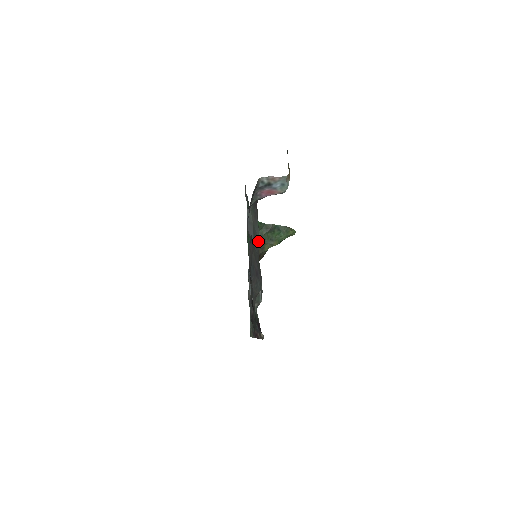
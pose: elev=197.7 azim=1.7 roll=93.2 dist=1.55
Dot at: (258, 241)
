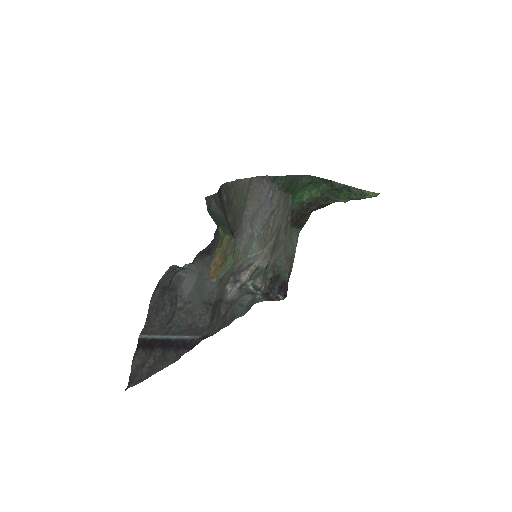
Dot at: (214, 282)
